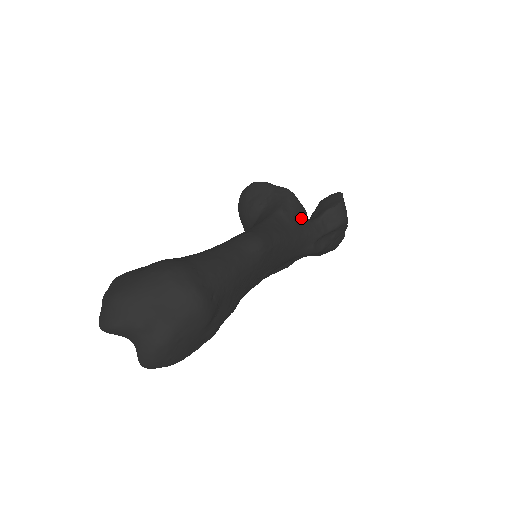
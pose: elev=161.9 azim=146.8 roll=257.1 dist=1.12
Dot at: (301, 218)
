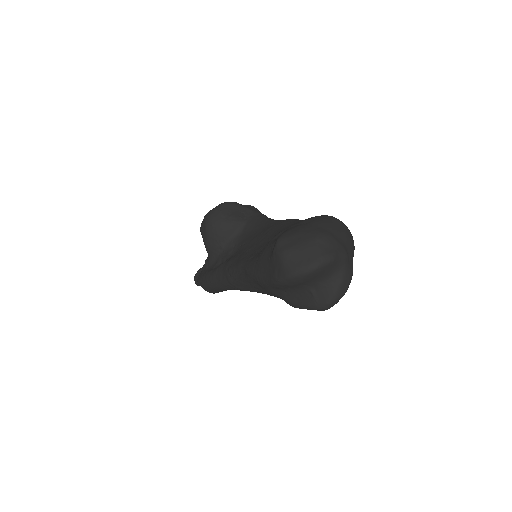
Dot at: occluded
